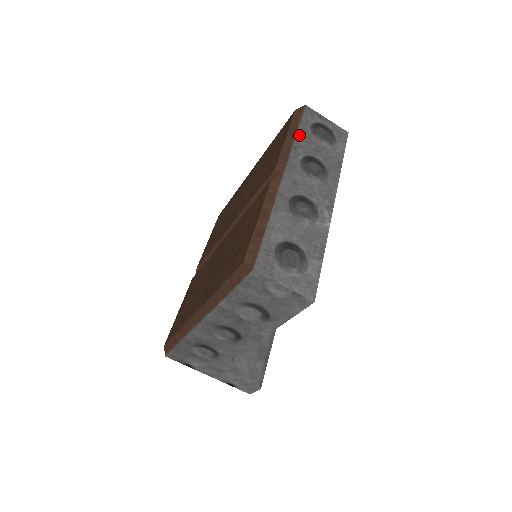
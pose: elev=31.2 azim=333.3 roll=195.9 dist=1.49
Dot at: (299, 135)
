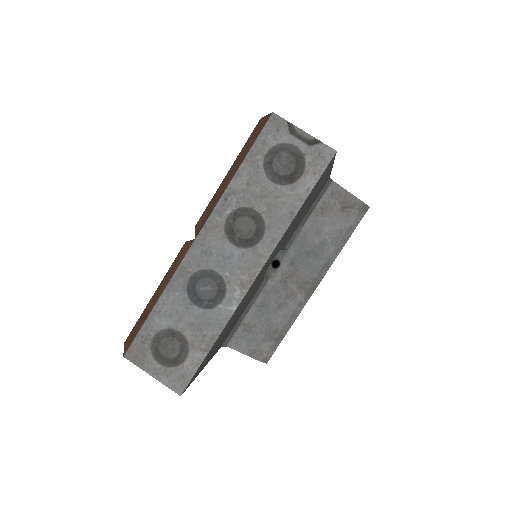
Dot at: (240, 173)
